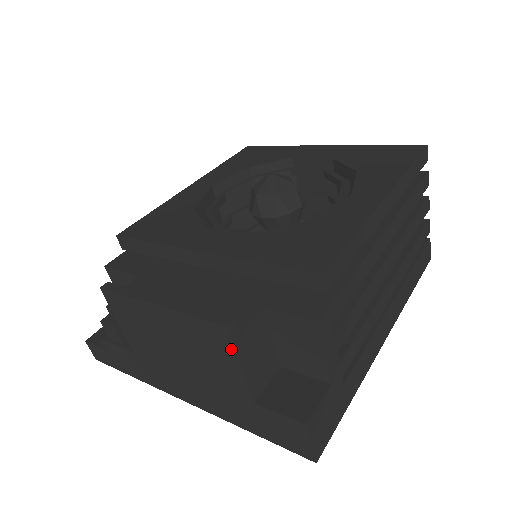
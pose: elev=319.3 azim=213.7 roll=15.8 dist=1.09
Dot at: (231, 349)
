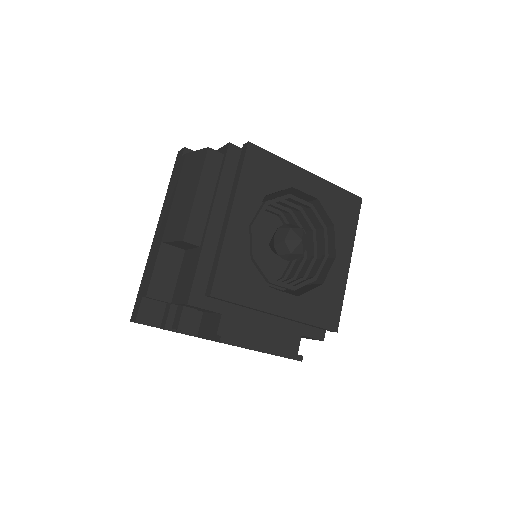
Dot at: occluded
